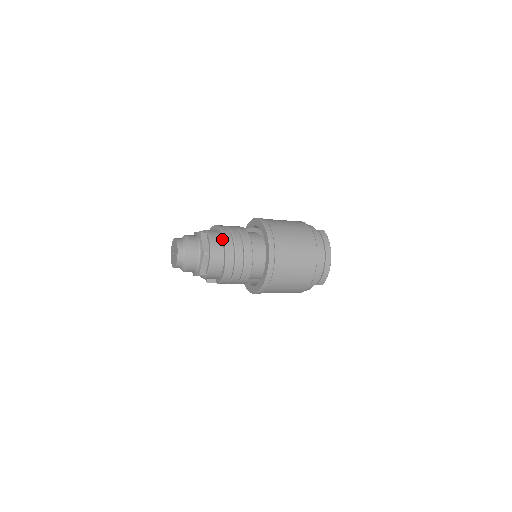
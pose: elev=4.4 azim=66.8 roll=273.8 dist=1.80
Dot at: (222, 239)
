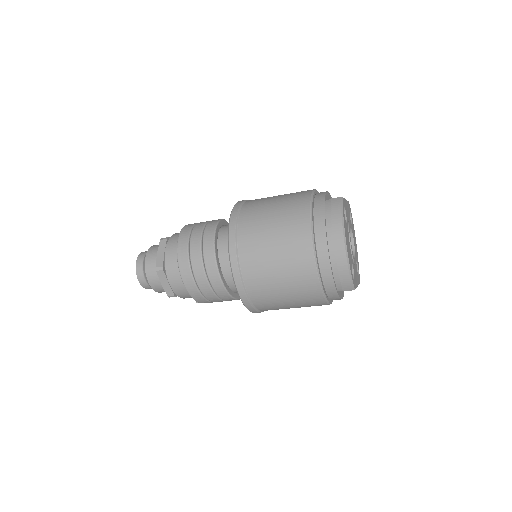
Dot at: (178, 245)
